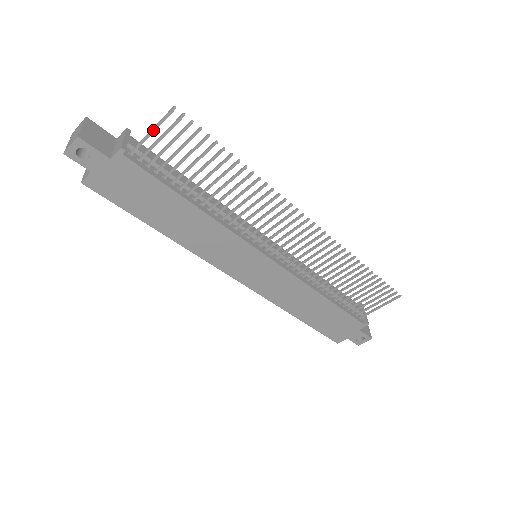
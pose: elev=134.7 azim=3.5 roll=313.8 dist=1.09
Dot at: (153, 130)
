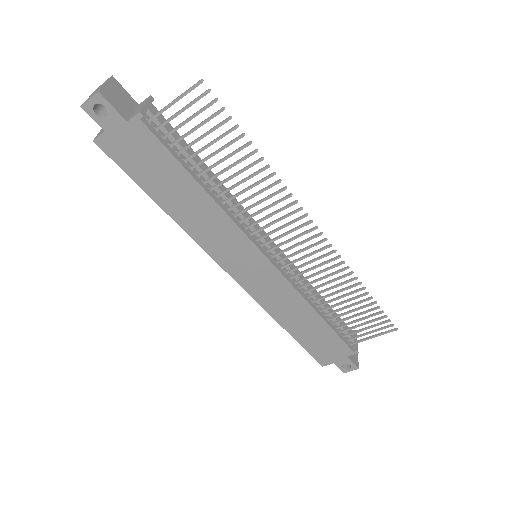
Dot at: (176, 100)
